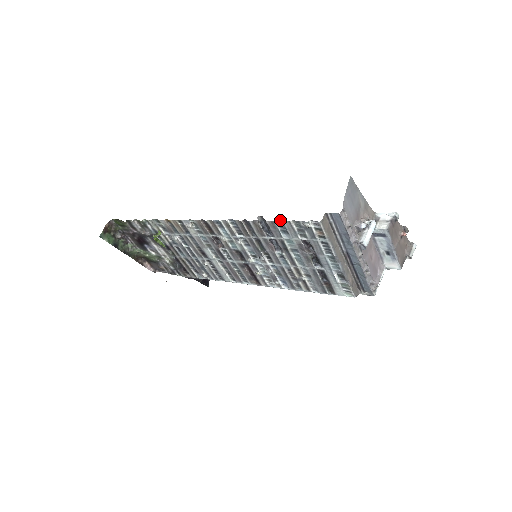
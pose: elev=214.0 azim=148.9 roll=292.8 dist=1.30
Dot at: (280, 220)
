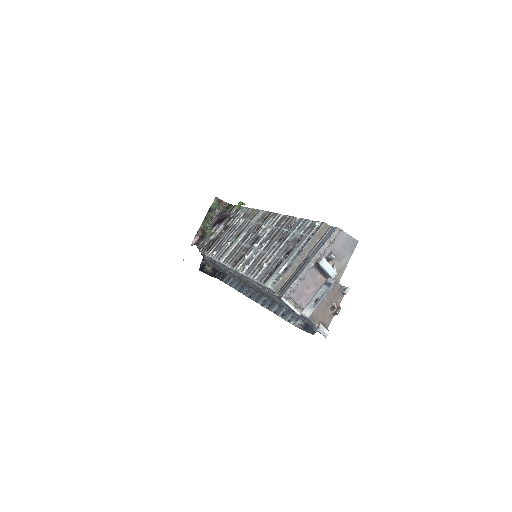
Dot at: (307, 219)
